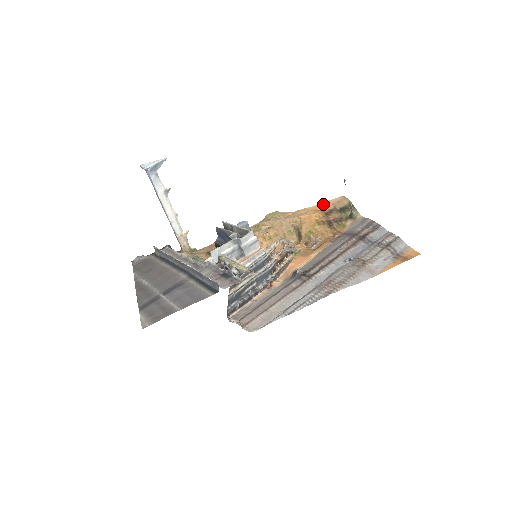
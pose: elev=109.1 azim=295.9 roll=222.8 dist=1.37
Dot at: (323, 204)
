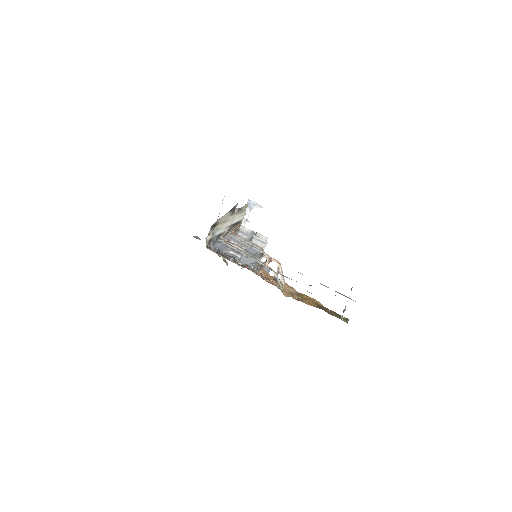
Dot at: occluded
